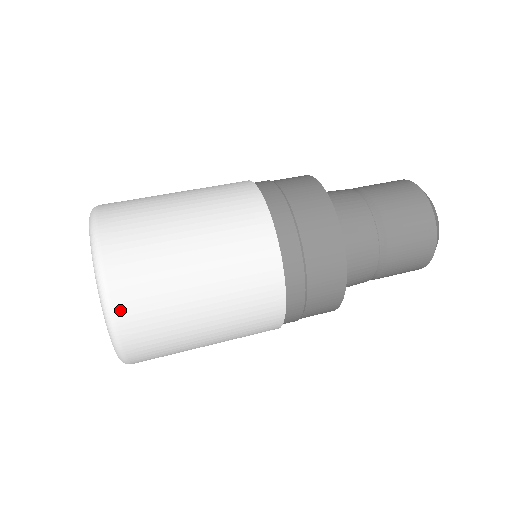
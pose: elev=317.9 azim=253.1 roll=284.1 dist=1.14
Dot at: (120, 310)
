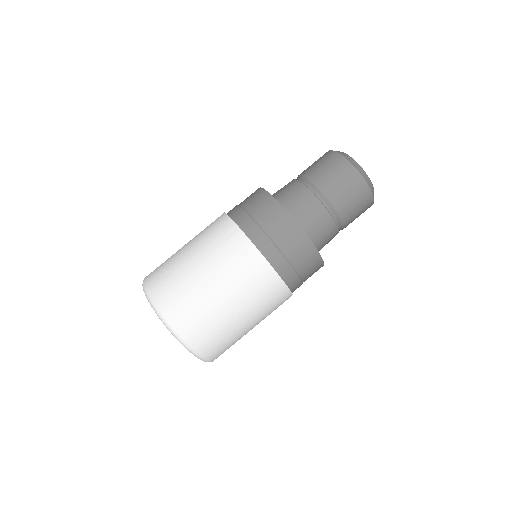
Dot at: occluded
